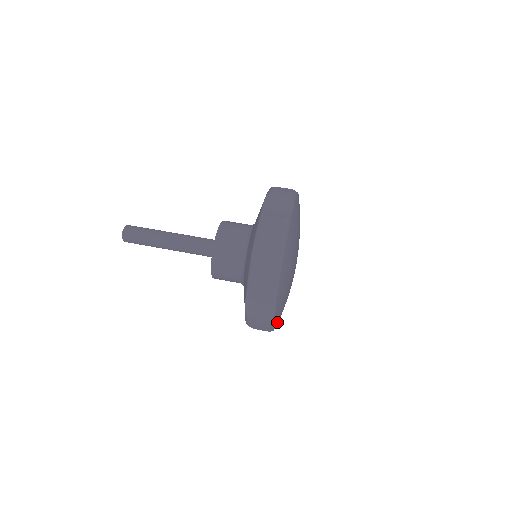
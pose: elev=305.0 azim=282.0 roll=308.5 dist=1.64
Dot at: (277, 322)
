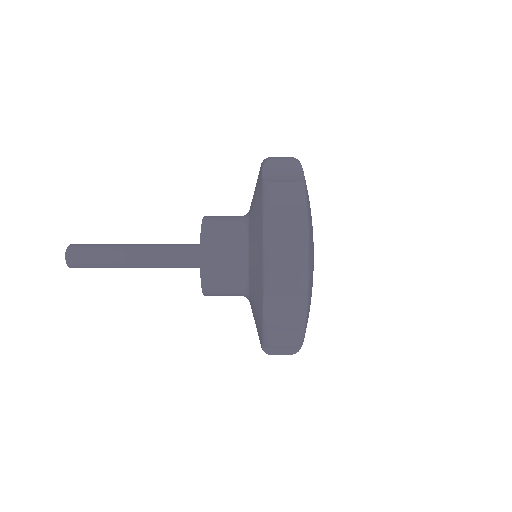
Dot at: occluded
